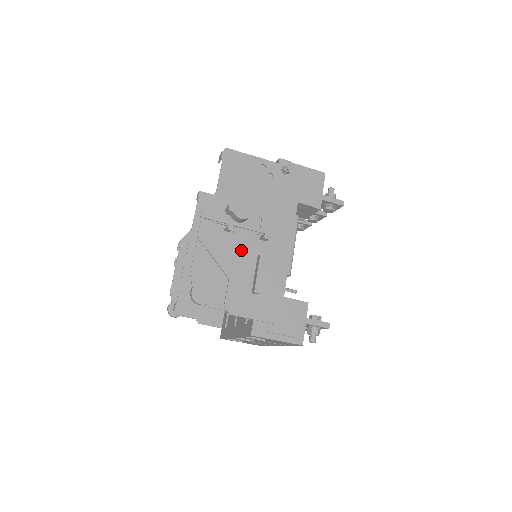
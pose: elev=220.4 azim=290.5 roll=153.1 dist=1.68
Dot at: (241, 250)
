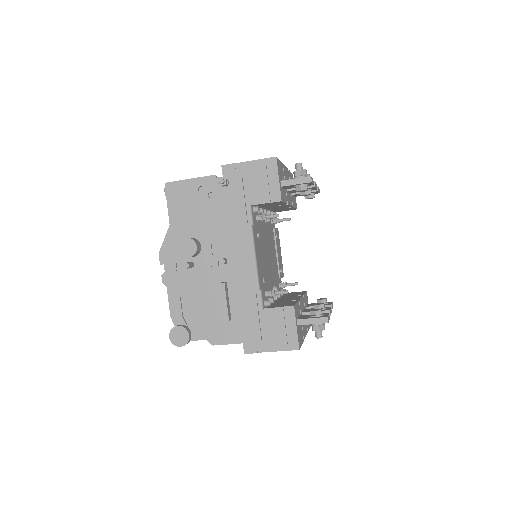
Dot at: (204, 282)
